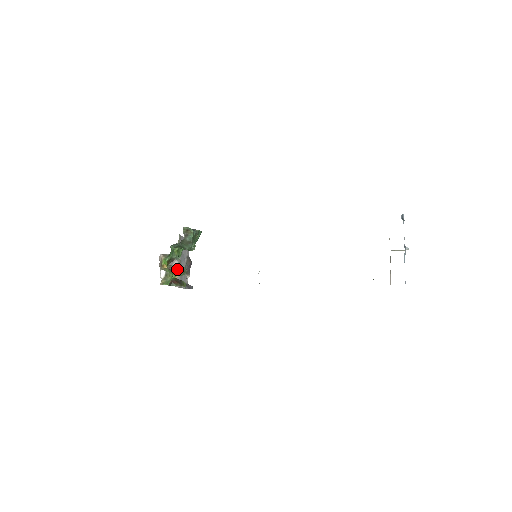
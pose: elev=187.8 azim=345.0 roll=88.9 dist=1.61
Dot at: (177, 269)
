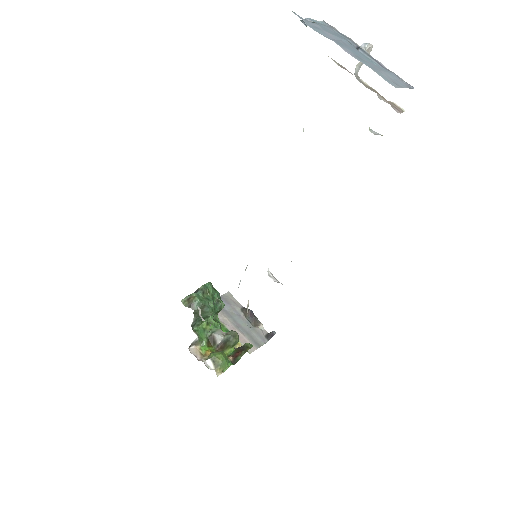
Dot at: (225, 341)
